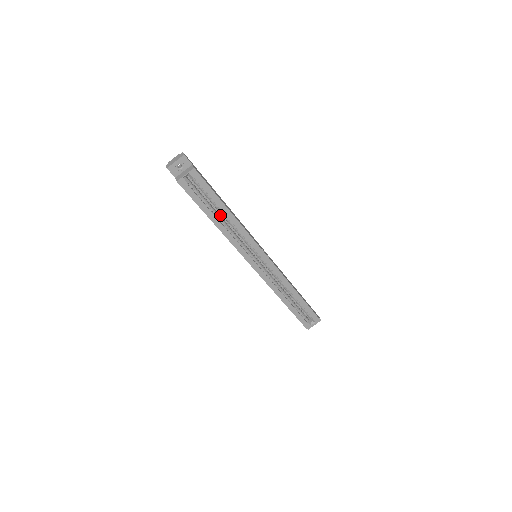
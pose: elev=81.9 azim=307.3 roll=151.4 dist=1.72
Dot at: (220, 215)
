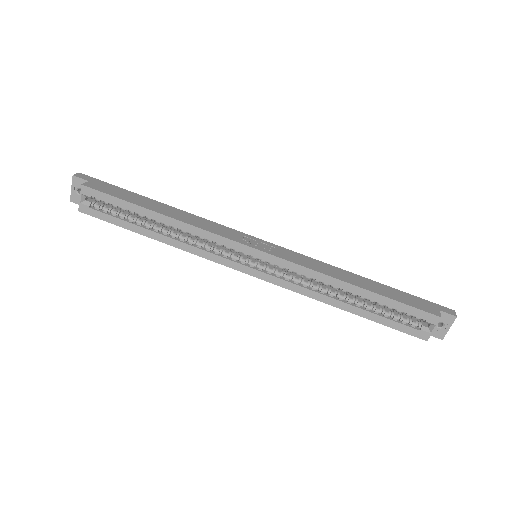
Dot at: occluded
